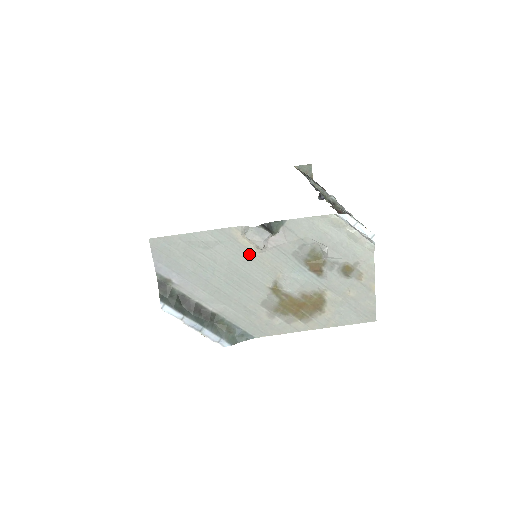
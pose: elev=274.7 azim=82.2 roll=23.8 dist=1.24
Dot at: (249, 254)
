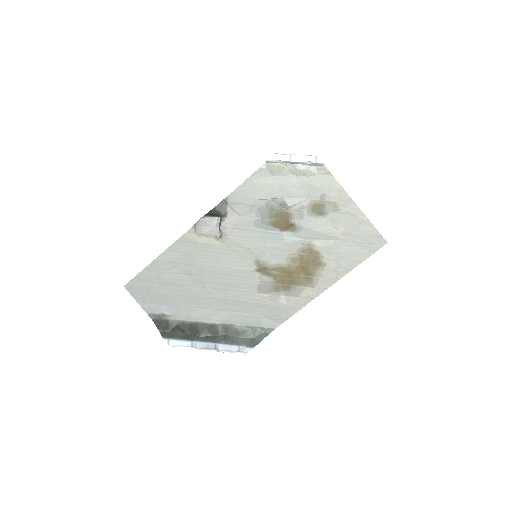
Dot at: (215, 249)
